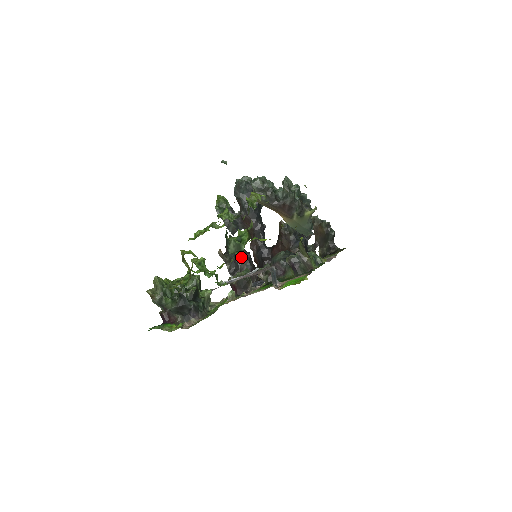
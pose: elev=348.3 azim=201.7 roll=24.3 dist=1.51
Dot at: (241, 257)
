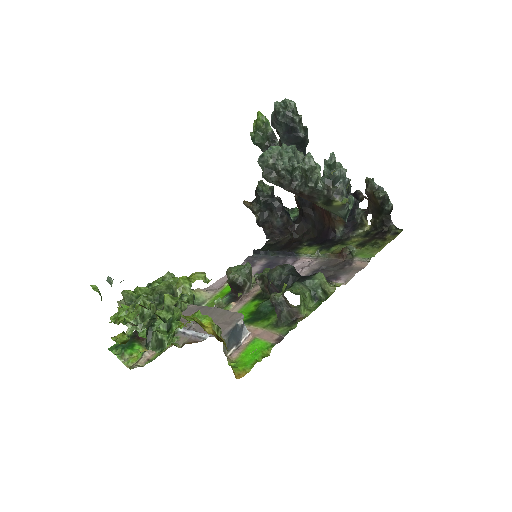
Dot at: (272, 209)
